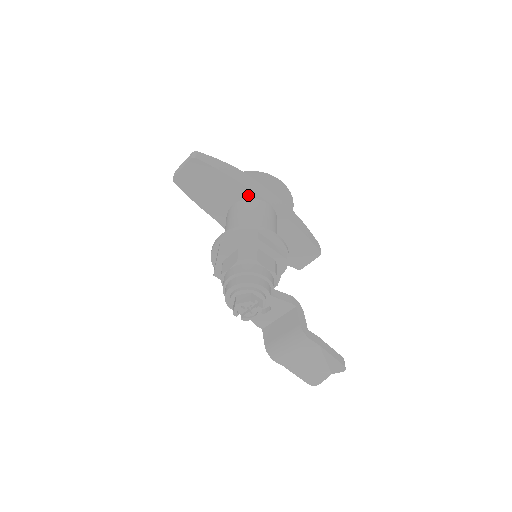
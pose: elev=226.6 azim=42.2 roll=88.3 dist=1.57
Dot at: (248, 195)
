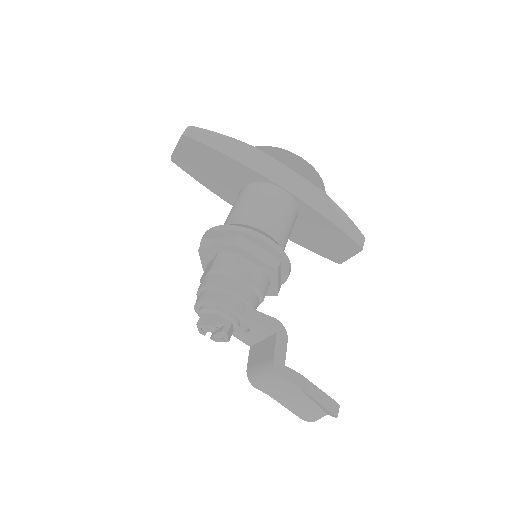
Dot at: (256, 178)
